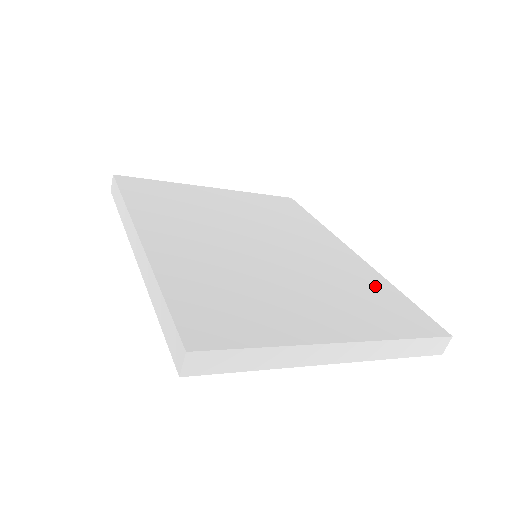
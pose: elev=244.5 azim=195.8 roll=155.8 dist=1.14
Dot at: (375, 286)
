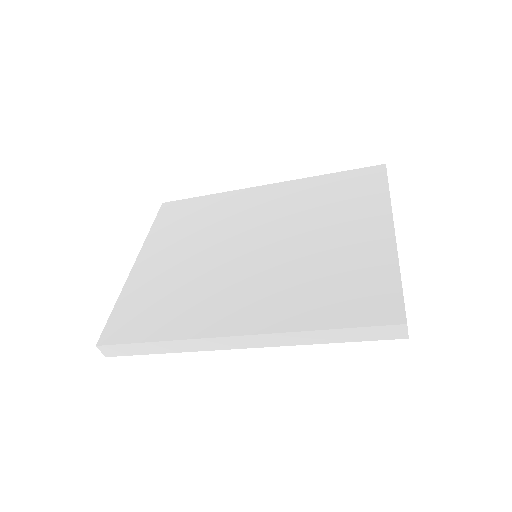
Dot at: (321, 187)
